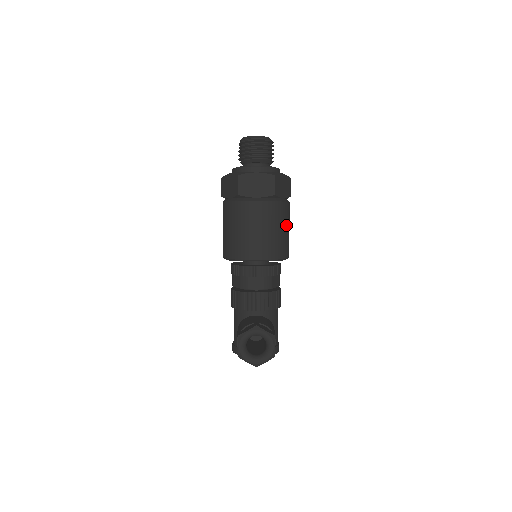
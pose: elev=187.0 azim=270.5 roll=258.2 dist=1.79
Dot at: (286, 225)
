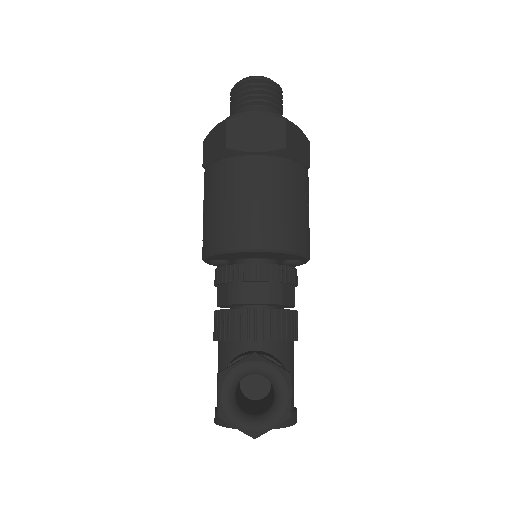
Dot at: (304, 202)
